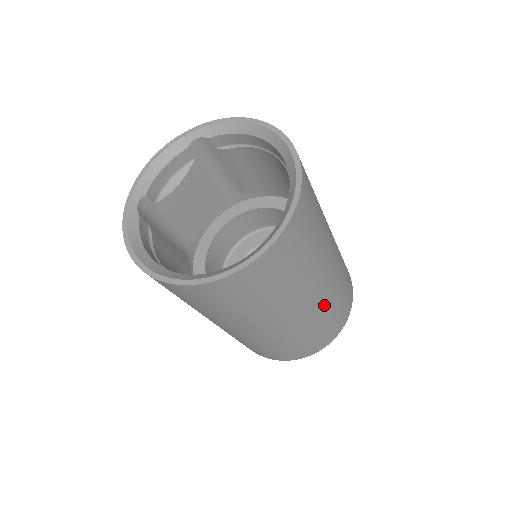
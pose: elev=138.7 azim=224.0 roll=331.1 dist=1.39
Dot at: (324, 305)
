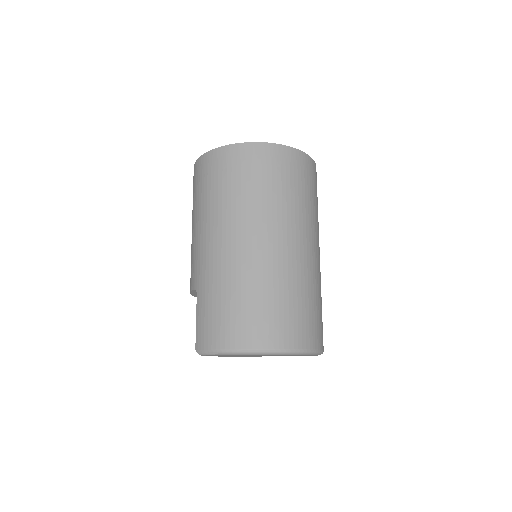
Dot at: occluded
